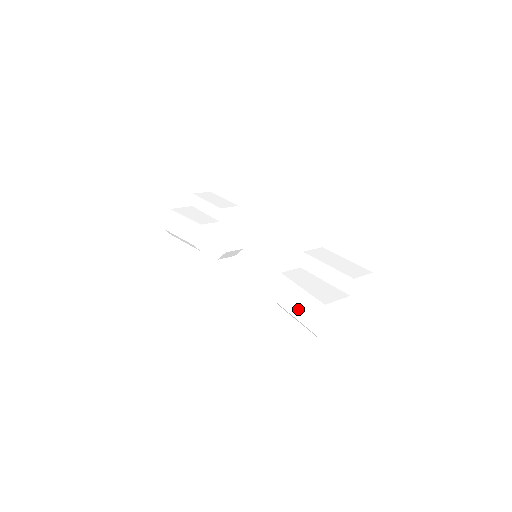
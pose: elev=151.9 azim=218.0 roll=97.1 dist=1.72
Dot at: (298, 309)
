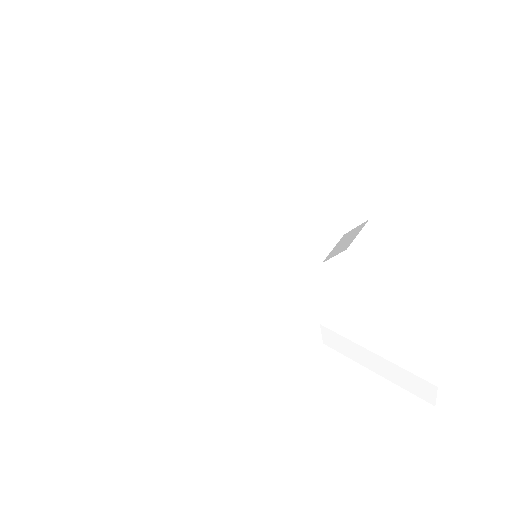
Dot at: (388, 369)
